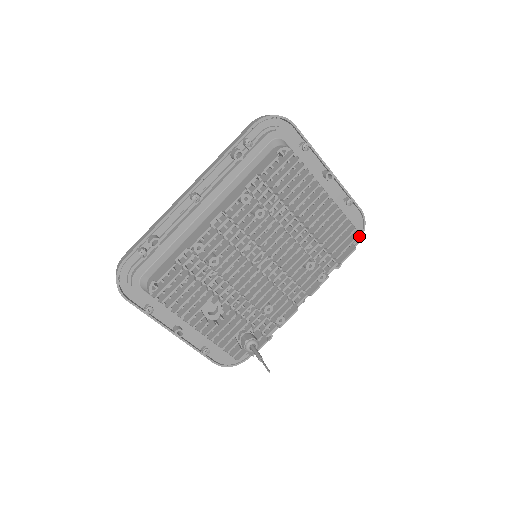
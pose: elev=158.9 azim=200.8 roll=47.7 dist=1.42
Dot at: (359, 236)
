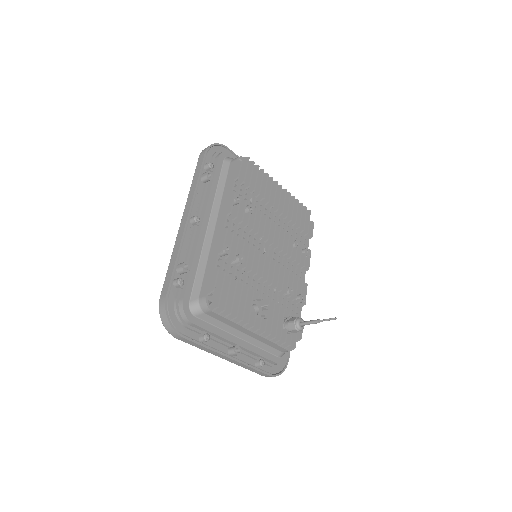
Dot at: occluded
